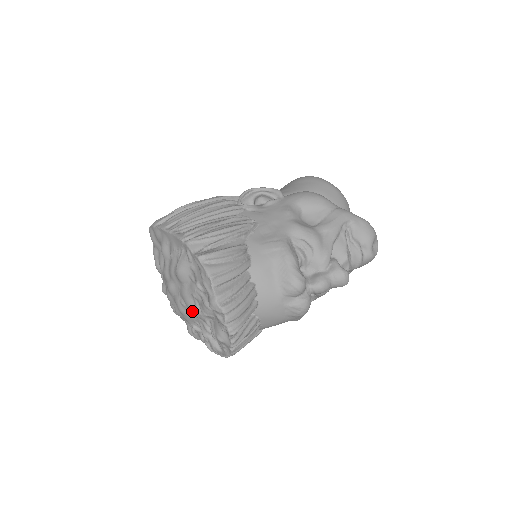
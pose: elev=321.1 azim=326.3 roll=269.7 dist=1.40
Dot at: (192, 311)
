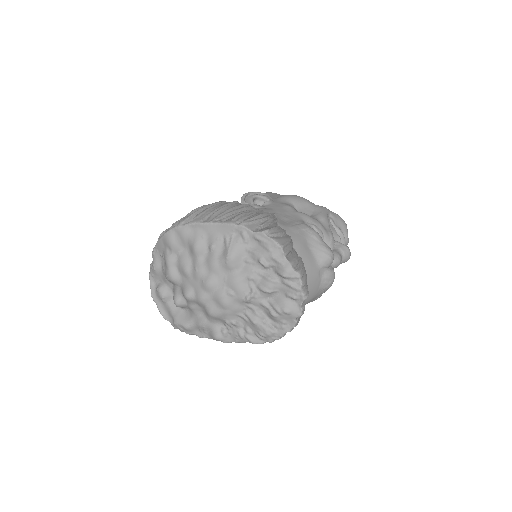
Dot at: (245, 296)
